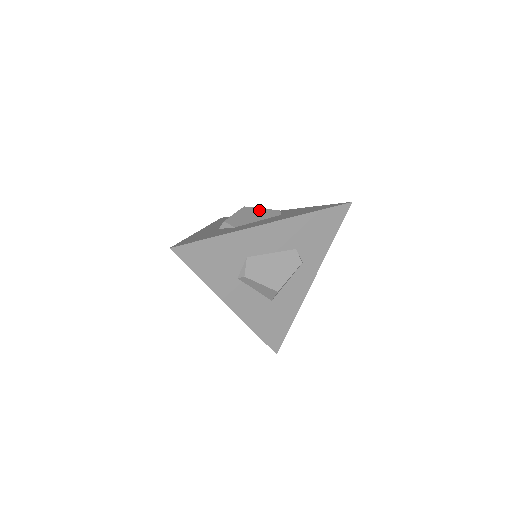
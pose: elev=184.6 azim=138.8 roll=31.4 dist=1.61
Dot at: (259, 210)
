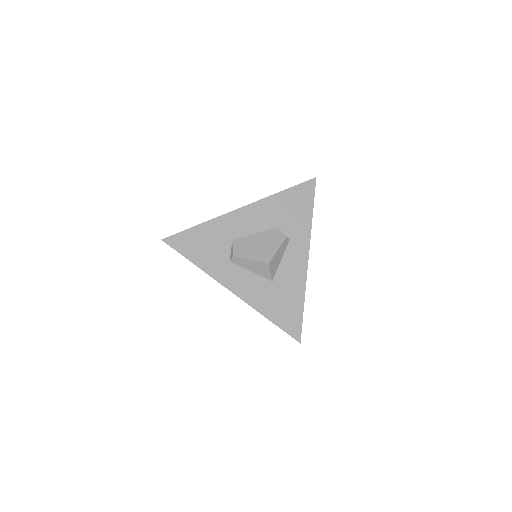
Dot at: occluded
